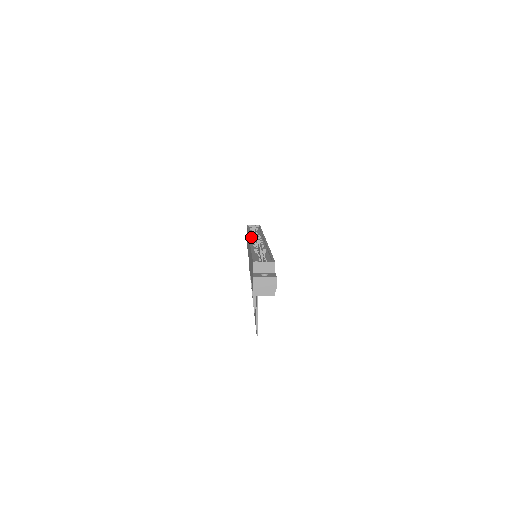
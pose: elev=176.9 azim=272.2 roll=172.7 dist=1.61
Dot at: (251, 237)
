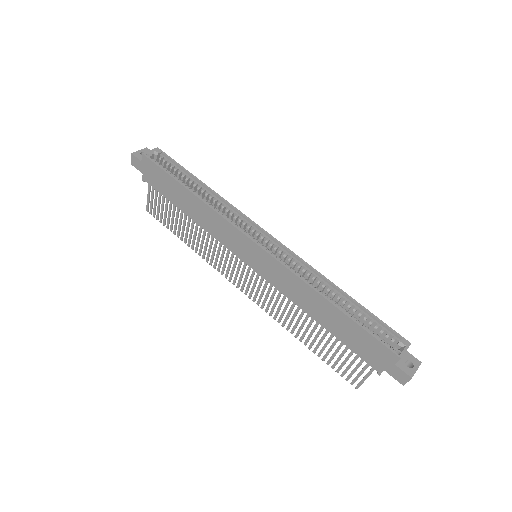
Dot at: (238, 228)
